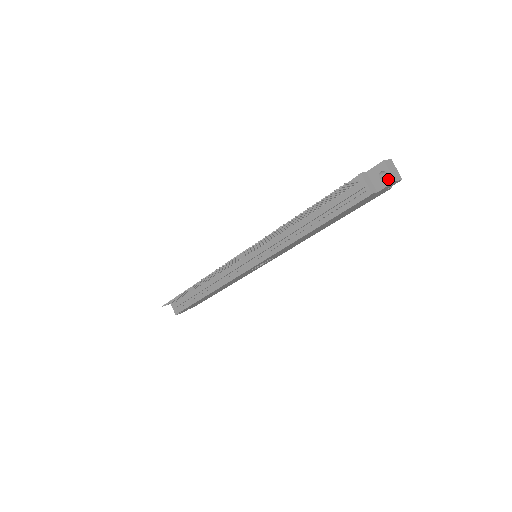
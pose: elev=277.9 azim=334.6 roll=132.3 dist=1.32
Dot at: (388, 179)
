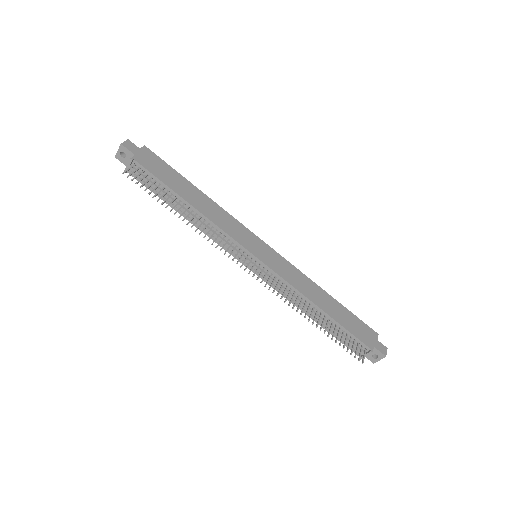
Dot at: (374, 360)
